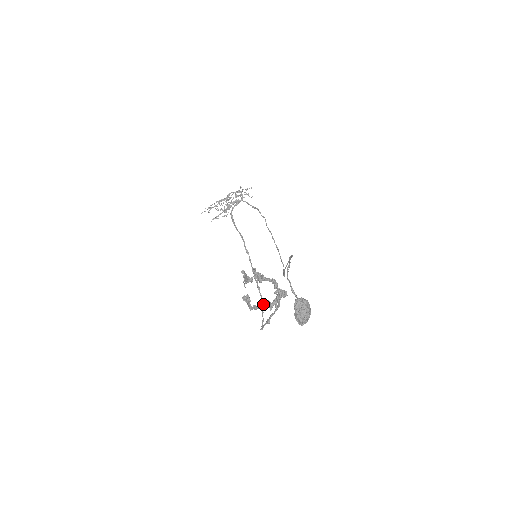
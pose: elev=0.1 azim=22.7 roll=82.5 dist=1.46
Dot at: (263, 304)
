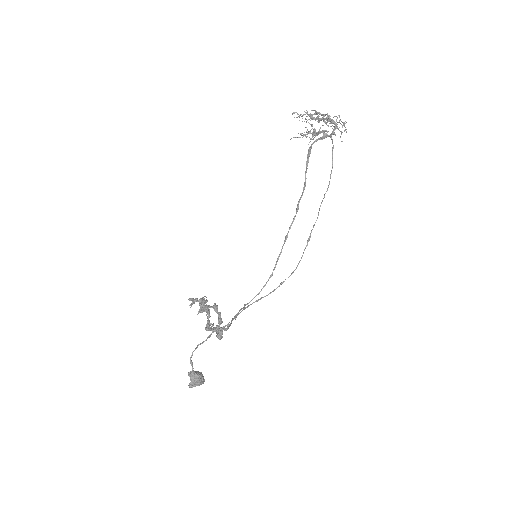
Dot at: (206, 325)
